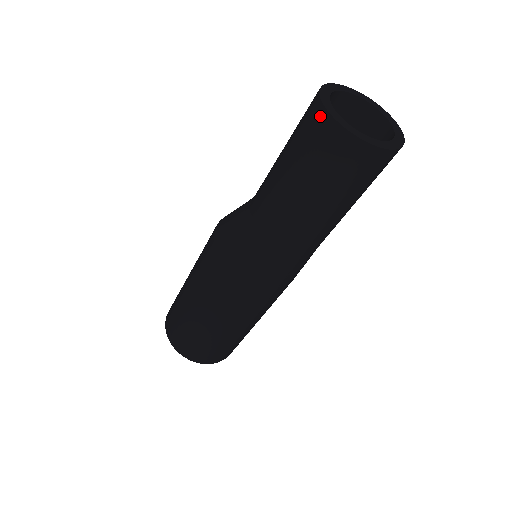
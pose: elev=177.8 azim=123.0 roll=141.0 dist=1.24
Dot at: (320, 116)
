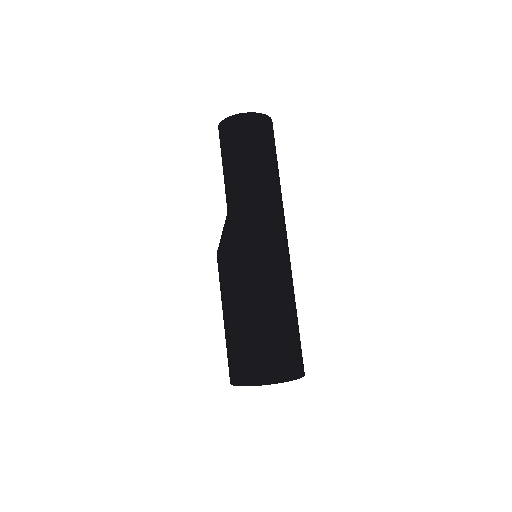
Dot at: (238, 119)
